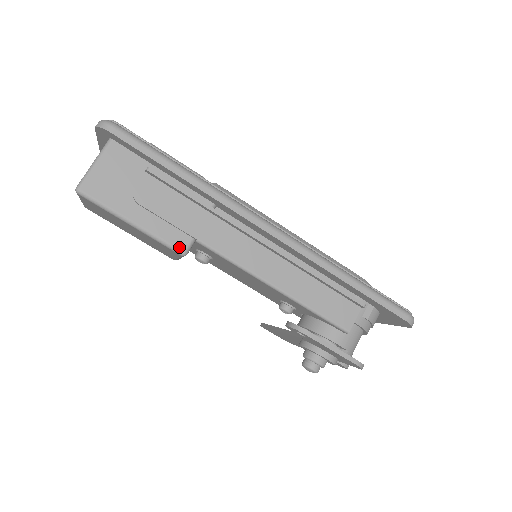
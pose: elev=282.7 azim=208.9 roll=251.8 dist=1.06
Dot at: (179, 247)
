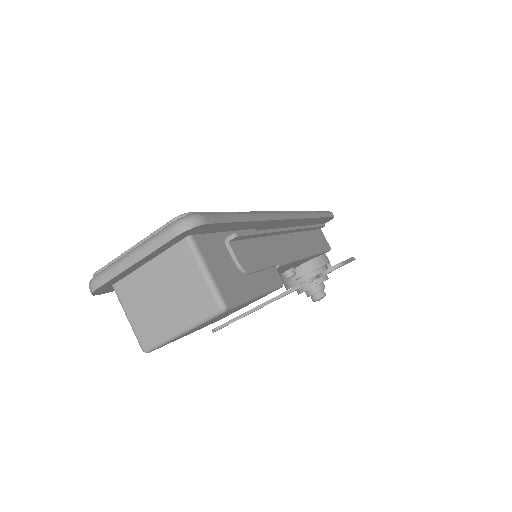
Dot at: (279, 281)
